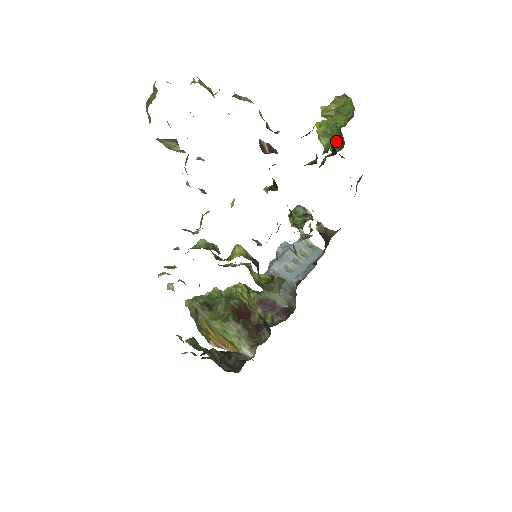
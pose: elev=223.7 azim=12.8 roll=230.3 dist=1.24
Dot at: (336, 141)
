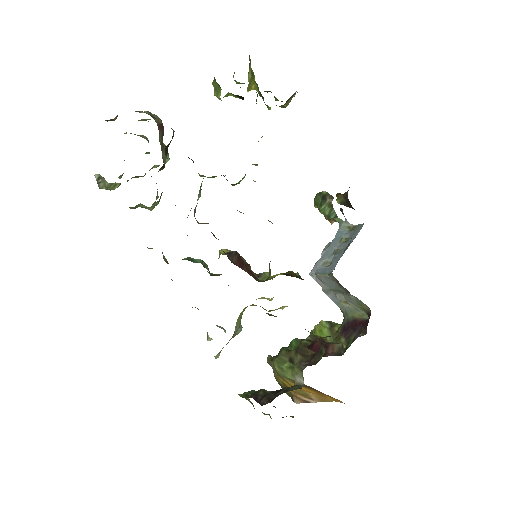
Dot at: (257, 95)
